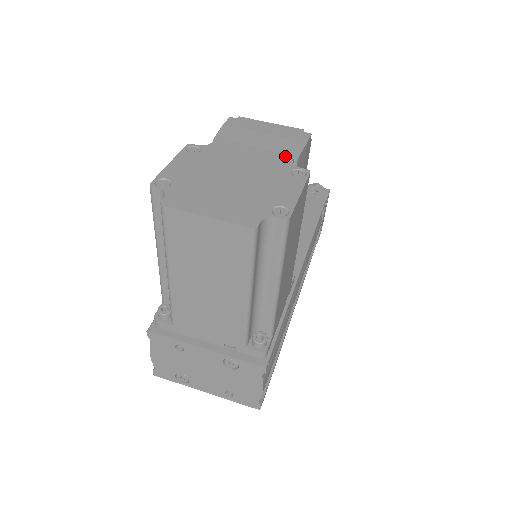
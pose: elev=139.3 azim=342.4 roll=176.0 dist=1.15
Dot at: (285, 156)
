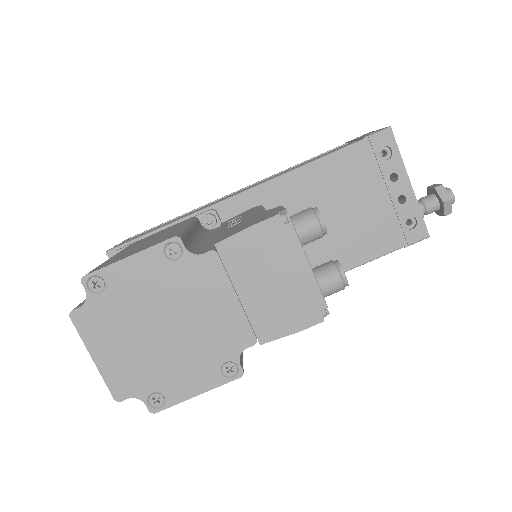
Dot at: (248, 337)
